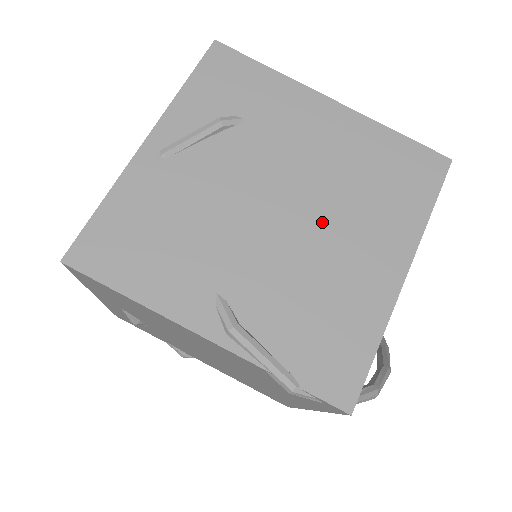
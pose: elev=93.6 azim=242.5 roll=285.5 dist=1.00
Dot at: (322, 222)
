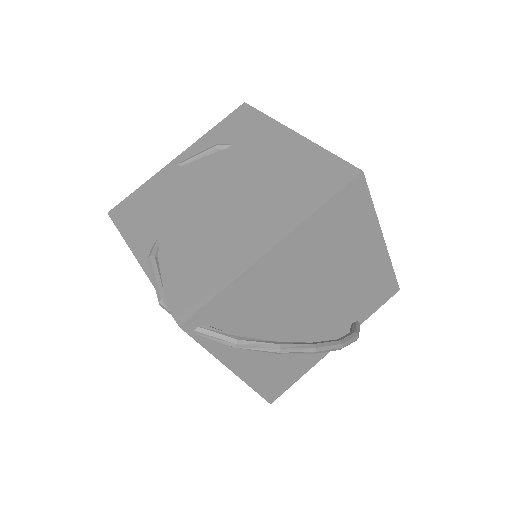
Dot at: (238, 207)
